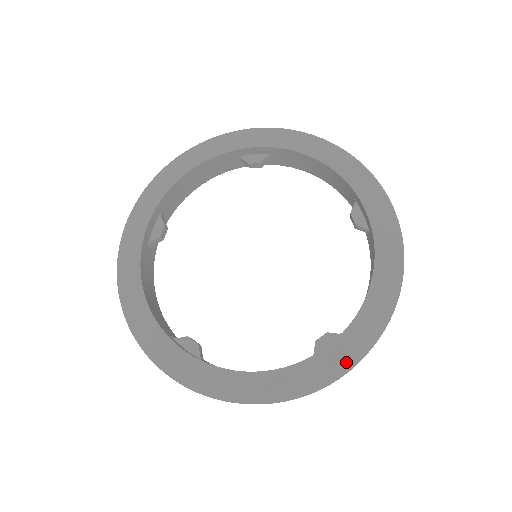
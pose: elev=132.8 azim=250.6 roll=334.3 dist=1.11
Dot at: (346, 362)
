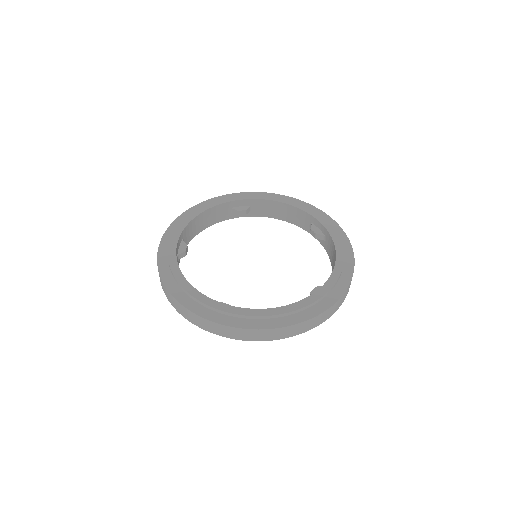
Dot at: (216, 317)
